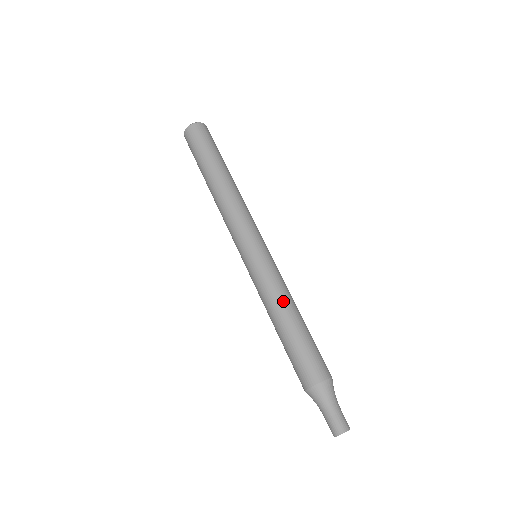
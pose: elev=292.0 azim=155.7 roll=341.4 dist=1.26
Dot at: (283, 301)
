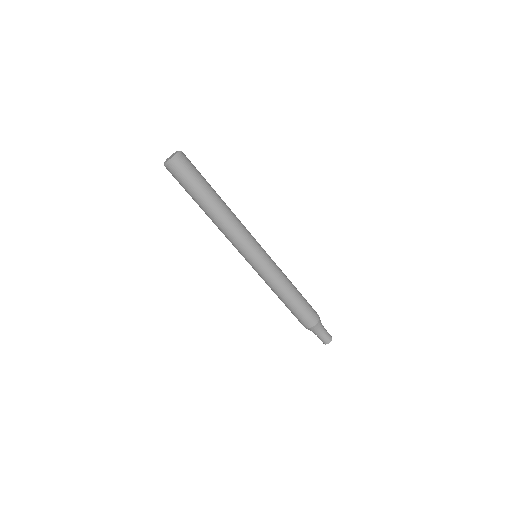
Dot at: (283, 288)
